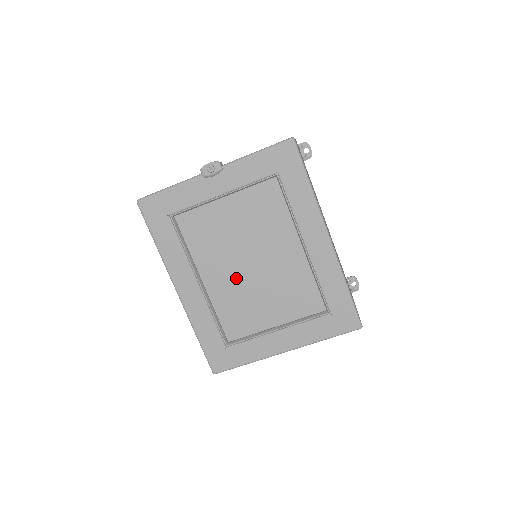
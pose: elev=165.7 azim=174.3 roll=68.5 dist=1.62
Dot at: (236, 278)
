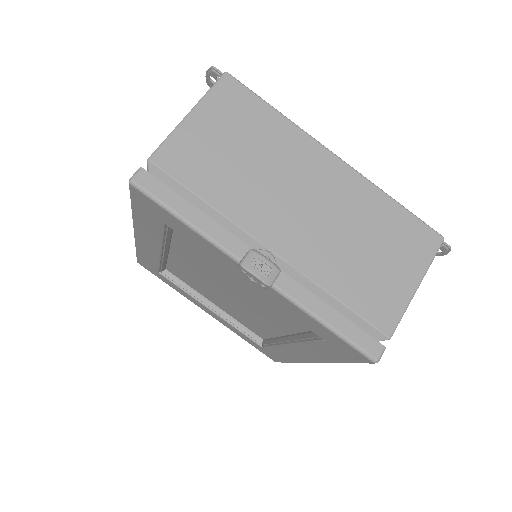
Dot at: (206, 279)
